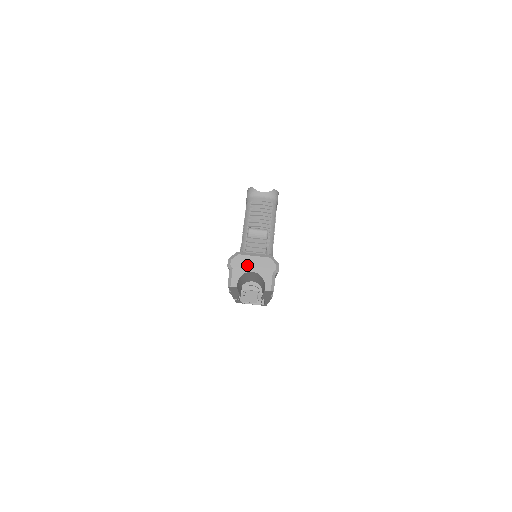
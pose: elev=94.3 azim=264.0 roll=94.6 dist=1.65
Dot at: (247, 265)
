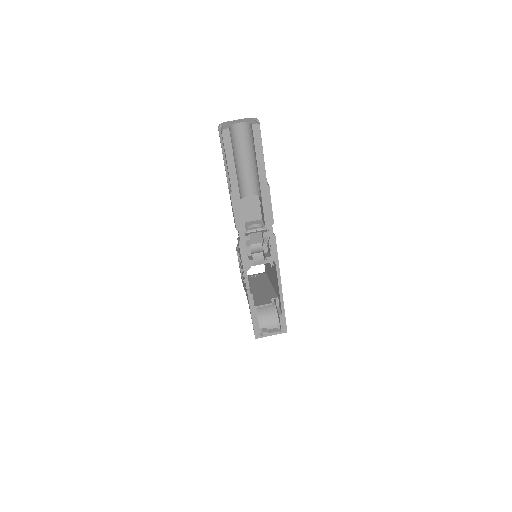
Dot at: (233, 122)
